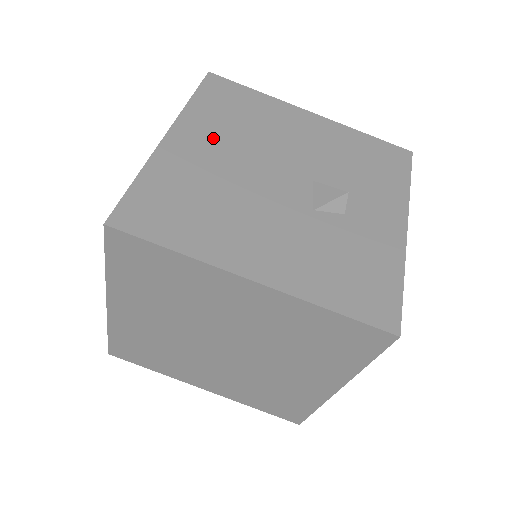
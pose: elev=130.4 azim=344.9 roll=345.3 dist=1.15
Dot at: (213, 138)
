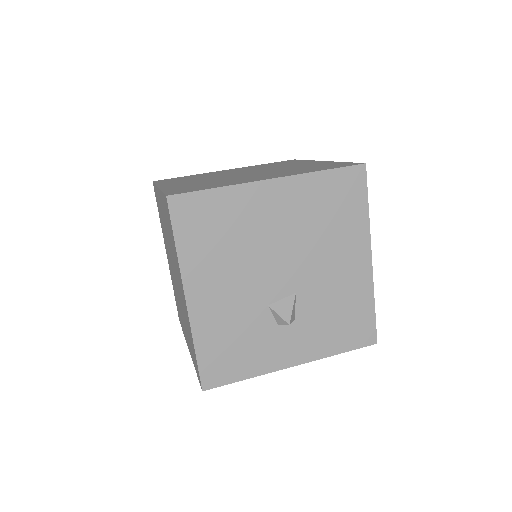
Dot at: (291, 210)
